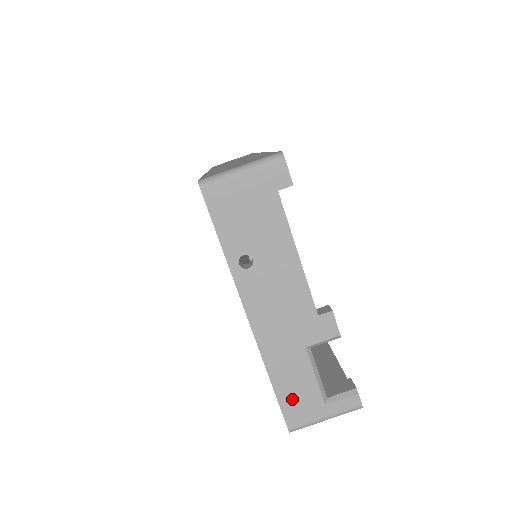
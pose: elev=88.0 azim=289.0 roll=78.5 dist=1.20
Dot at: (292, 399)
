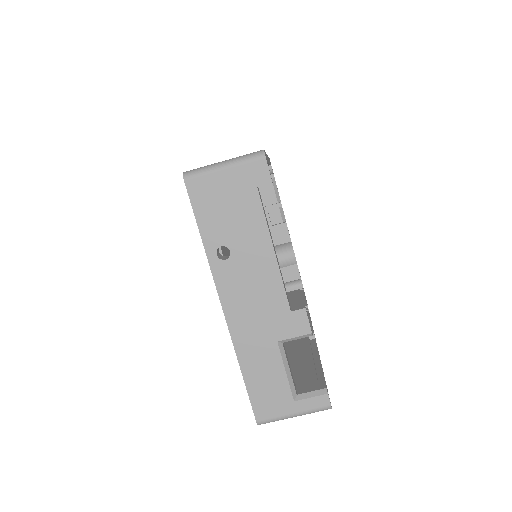
Dot at: (261, 392)
